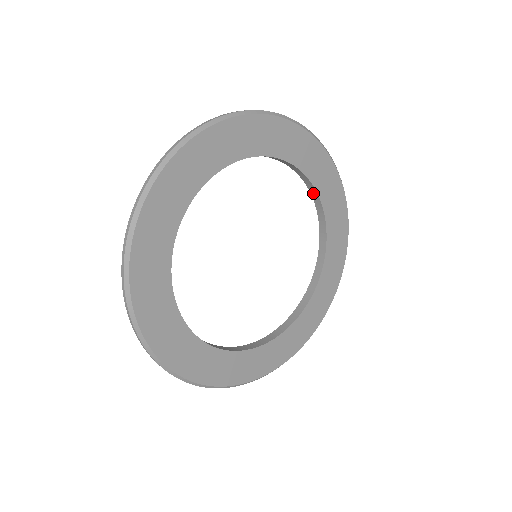
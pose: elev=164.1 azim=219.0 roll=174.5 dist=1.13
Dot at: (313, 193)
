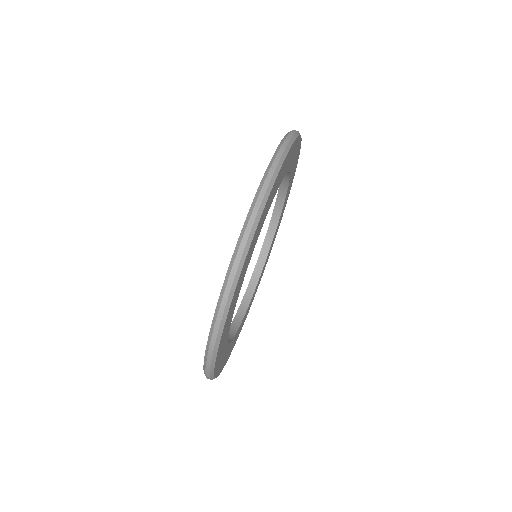
Dot at: (283, 186)
